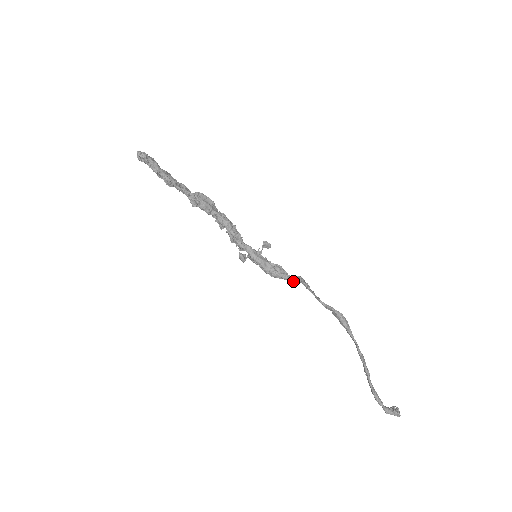
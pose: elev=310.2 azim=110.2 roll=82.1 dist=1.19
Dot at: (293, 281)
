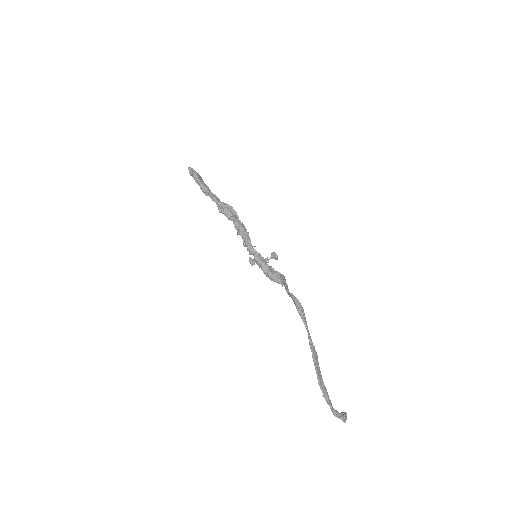
Dot at: (281, 282)
